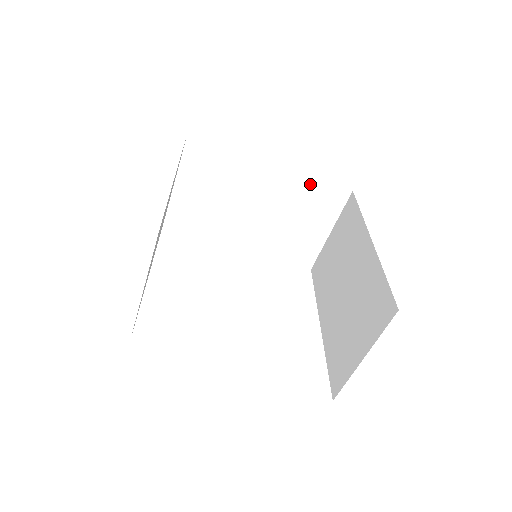
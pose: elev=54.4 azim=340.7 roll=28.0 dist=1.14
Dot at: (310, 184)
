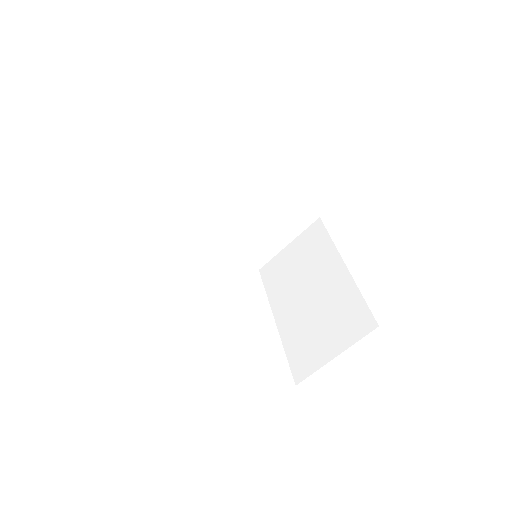
Dot at: (292, 202)
